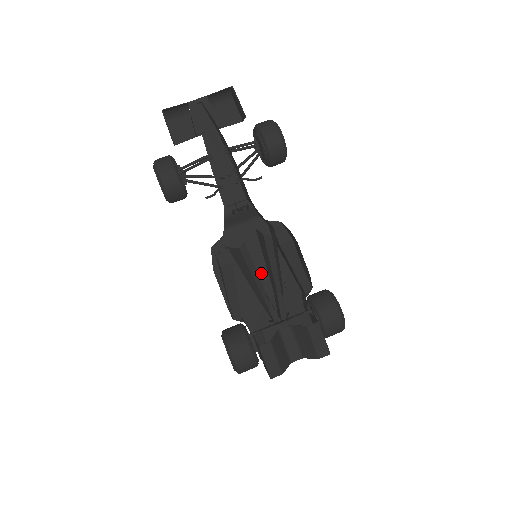
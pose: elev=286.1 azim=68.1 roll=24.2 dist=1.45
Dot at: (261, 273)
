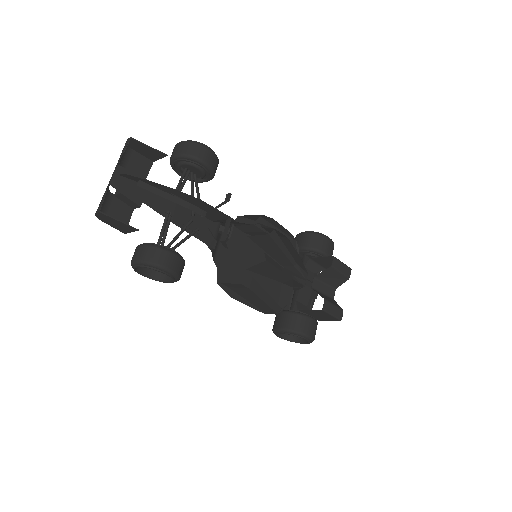
Dot at: occluded
